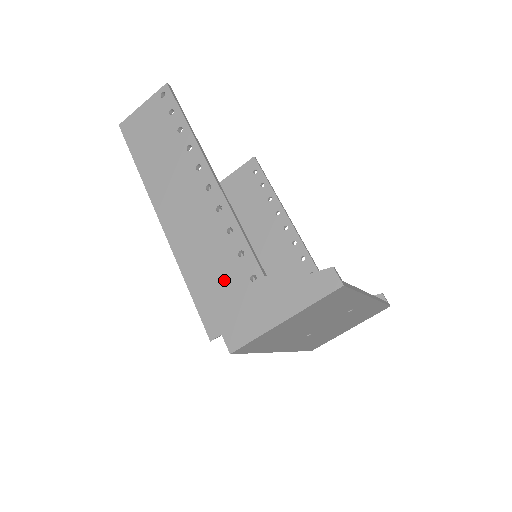
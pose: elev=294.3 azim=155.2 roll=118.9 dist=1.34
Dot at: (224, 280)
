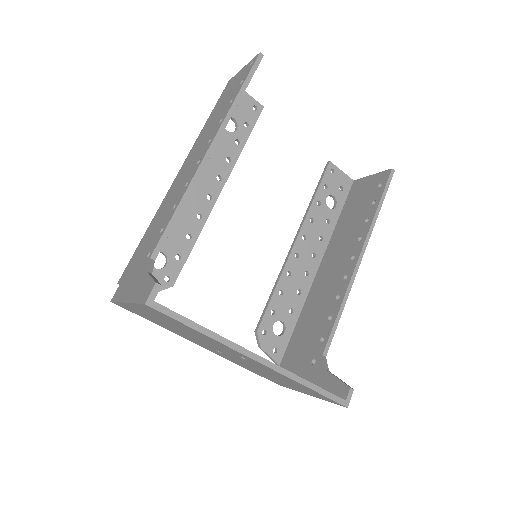
Dot at: (147, 244)
